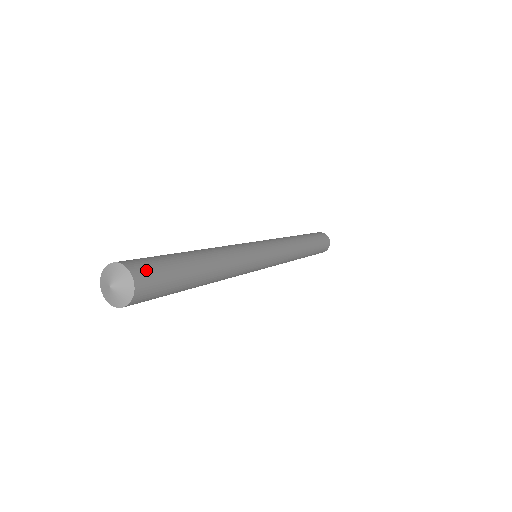
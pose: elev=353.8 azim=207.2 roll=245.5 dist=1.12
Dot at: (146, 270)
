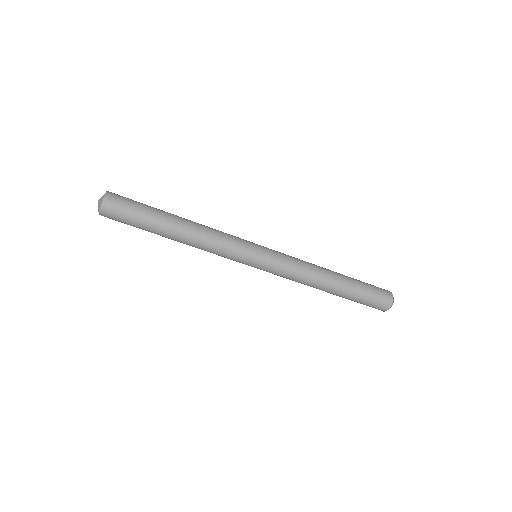
Dot at: occluded
